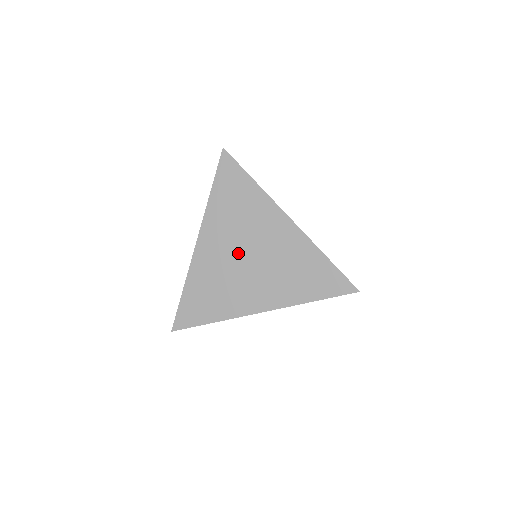
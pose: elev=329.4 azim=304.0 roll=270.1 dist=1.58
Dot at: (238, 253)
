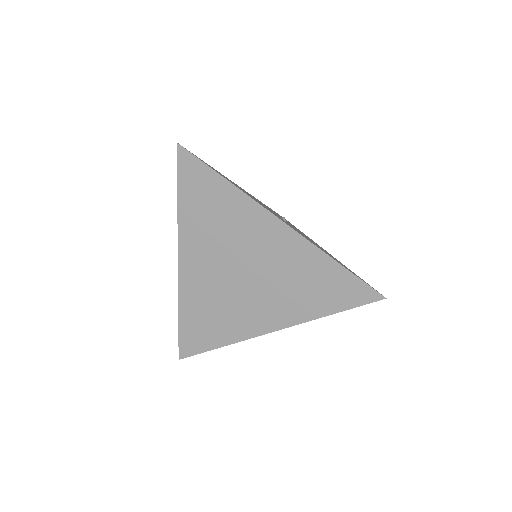
Dot at: (229, 270)
